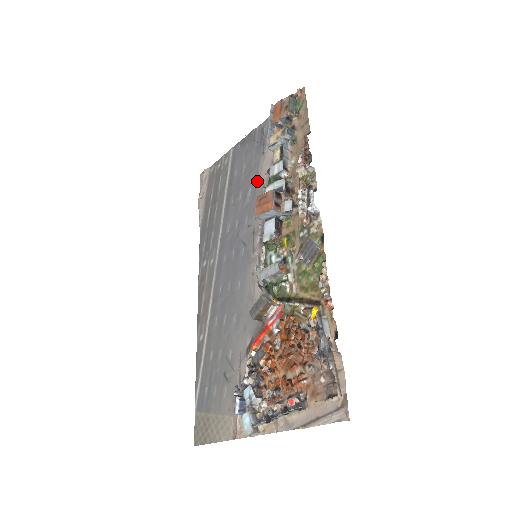
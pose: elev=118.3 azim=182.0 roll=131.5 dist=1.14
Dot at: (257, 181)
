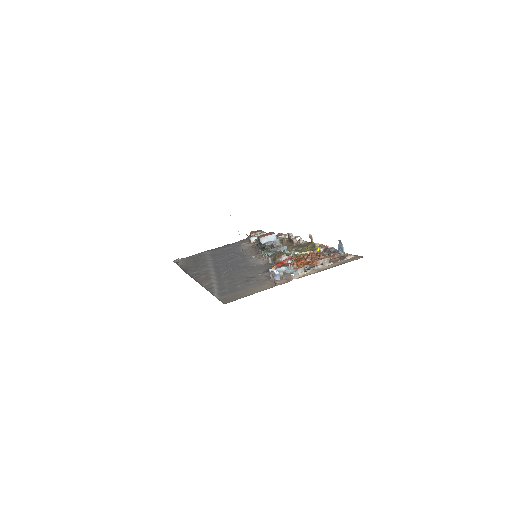
Dot at: (241, 249)
